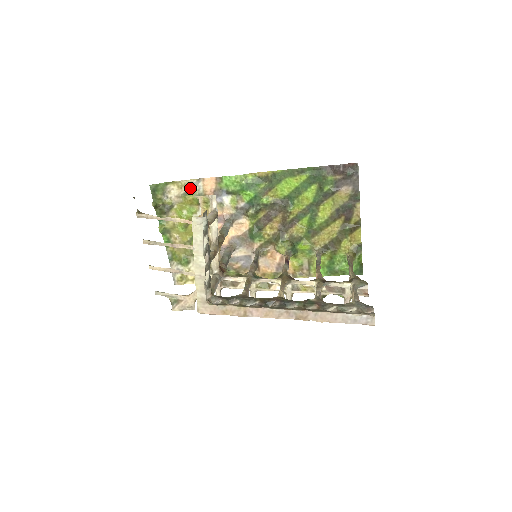
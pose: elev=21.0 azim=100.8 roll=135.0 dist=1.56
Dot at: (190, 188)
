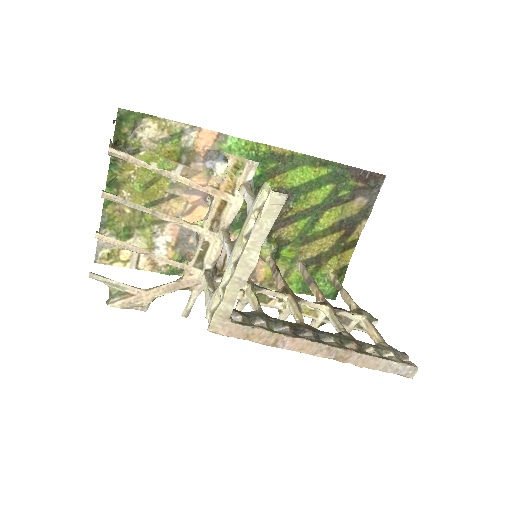
Dot at: (176, 134)
